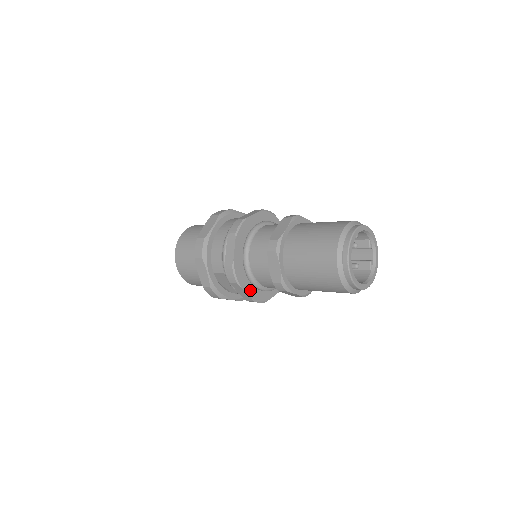
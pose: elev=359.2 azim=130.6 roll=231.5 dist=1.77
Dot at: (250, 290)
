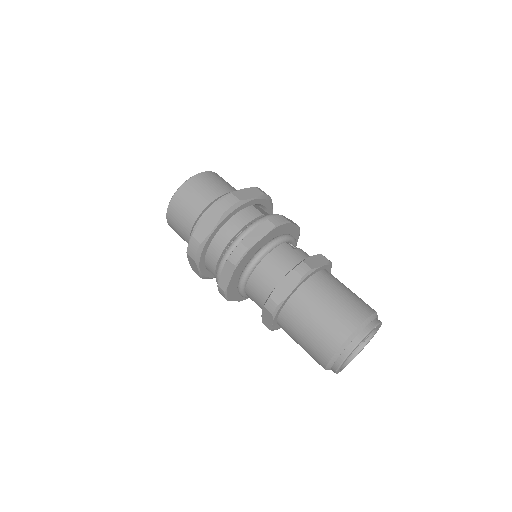
Dot at: (240, 297)
